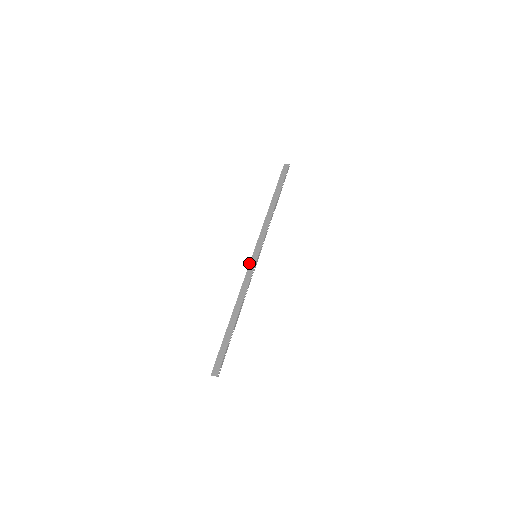
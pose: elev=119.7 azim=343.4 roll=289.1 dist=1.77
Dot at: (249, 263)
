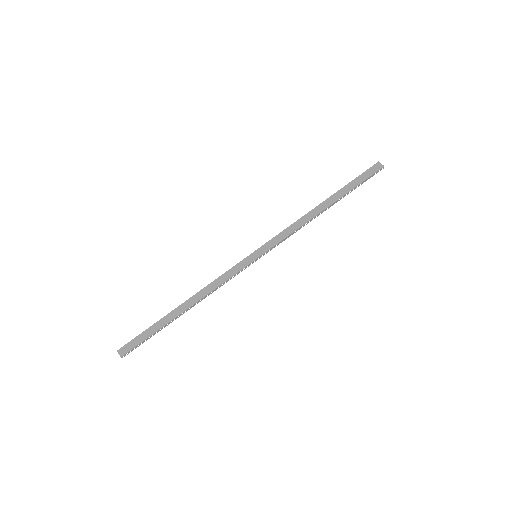
Dot at: (243, 259)
